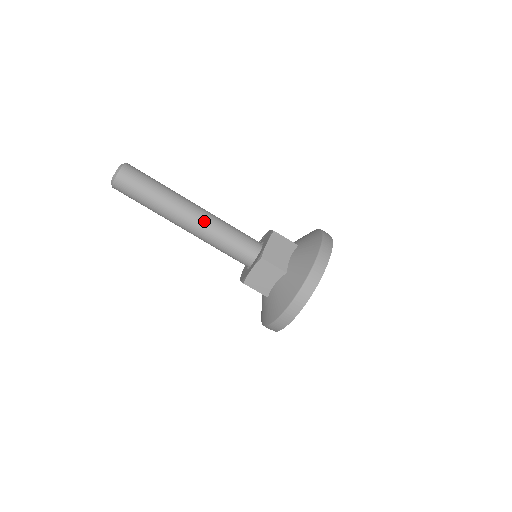
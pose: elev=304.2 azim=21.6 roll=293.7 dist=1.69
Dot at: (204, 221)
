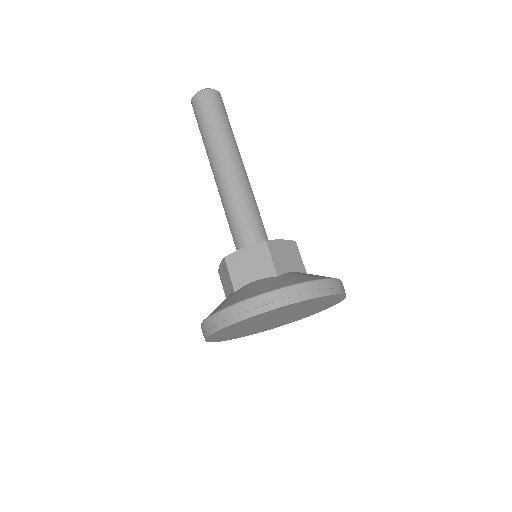
Dot at: (241, 180)
